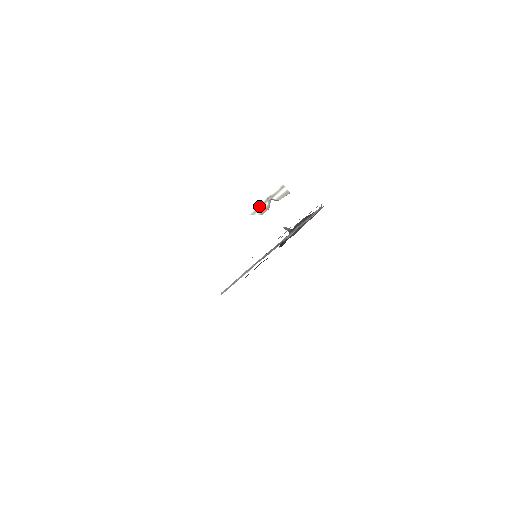
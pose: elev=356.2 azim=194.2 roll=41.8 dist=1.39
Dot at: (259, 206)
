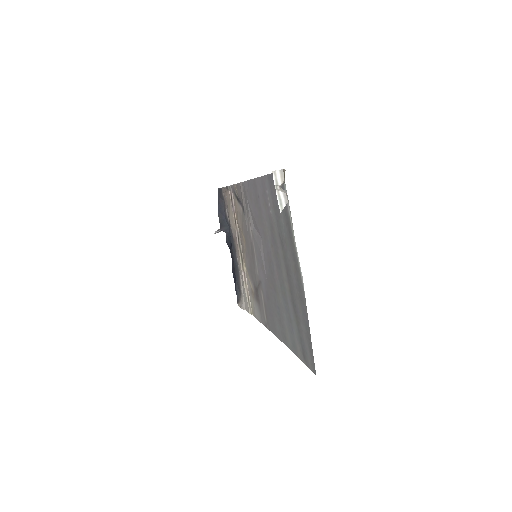
Dot at: (278, 200)
